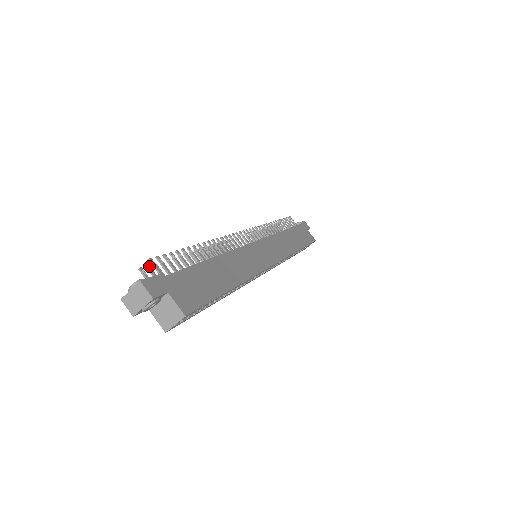
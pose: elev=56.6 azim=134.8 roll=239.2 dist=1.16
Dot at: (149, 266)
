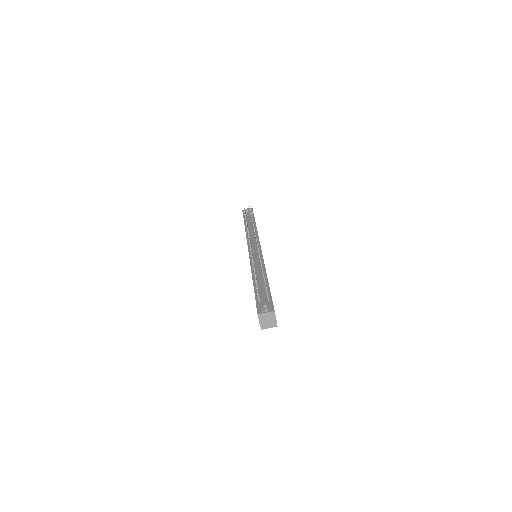
Dot at: (257, 288)
